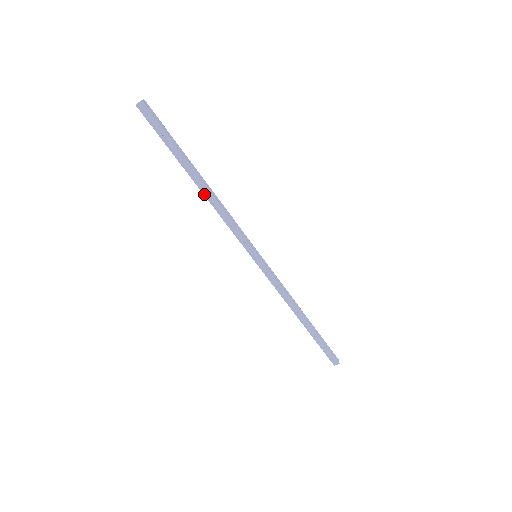
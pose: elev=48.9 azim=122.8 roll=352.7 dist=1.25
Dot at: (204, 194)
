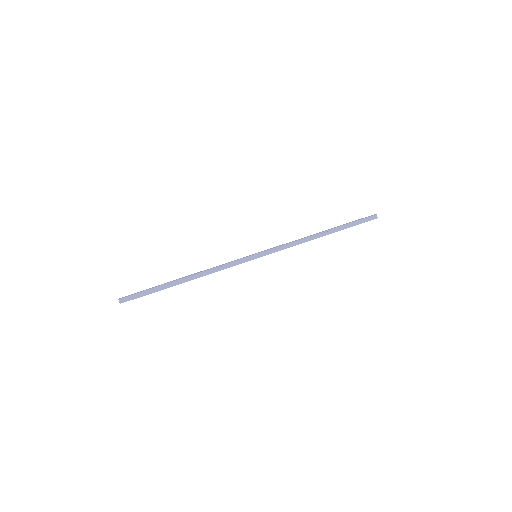
Dot at: (194, 278)
